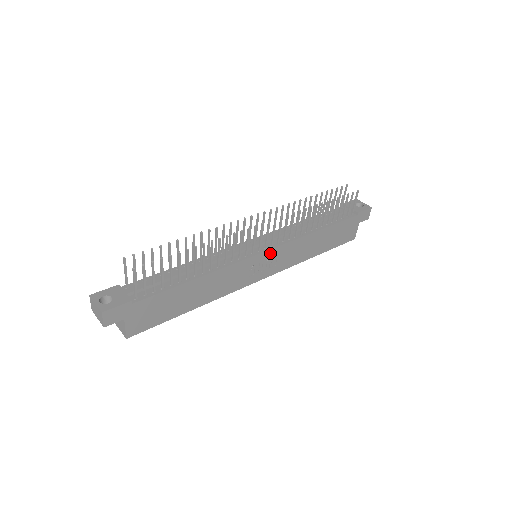
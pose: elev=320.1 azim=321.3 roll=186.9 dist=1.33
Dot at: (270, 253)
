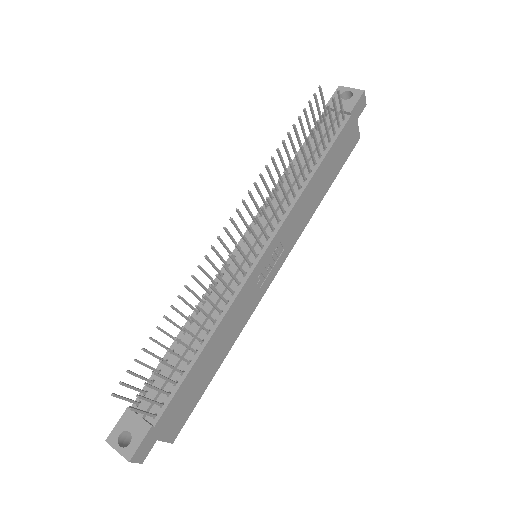
Dot at: (270, 248)
